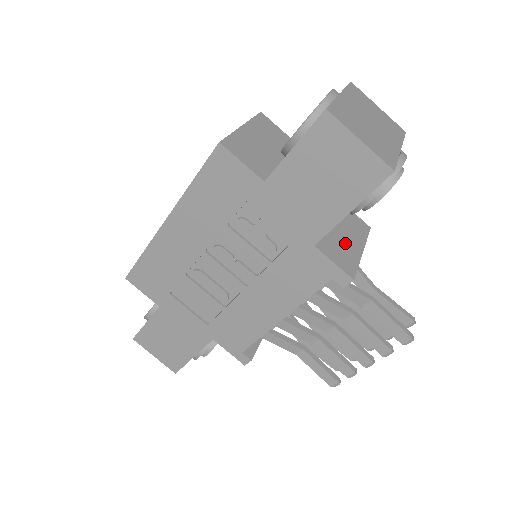
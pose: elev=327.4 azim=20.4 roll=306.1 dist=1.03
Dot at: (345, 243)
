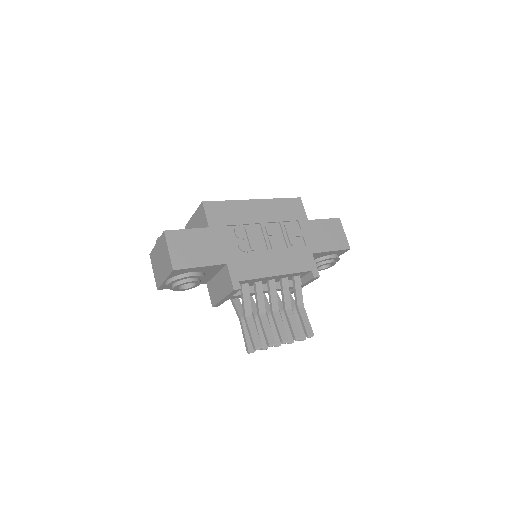
Dot at: occluded
